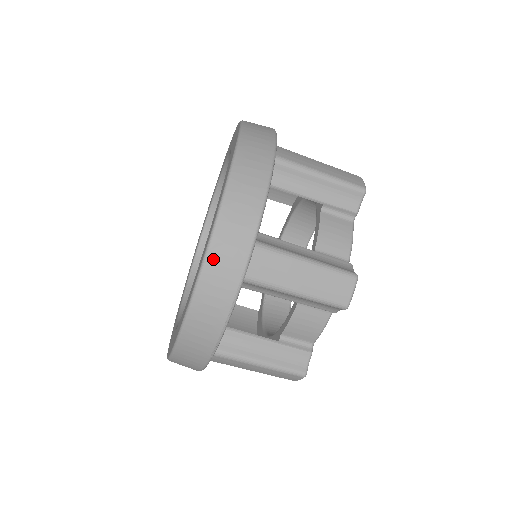
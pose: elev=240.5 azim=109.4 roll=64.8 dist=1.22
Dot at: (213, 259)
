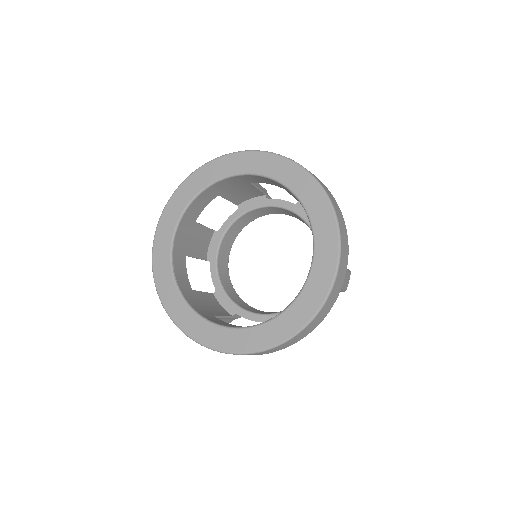
Dot at: (337, 280)
